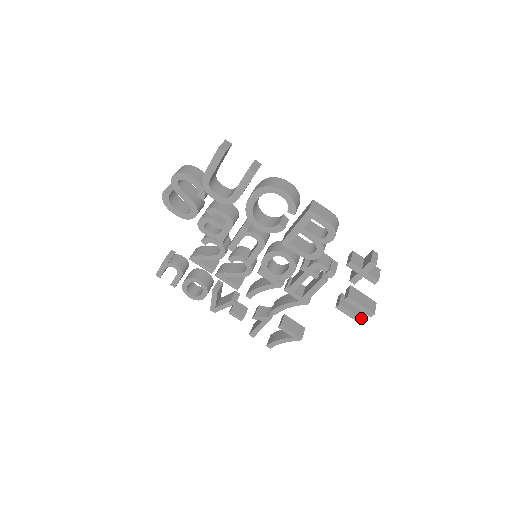
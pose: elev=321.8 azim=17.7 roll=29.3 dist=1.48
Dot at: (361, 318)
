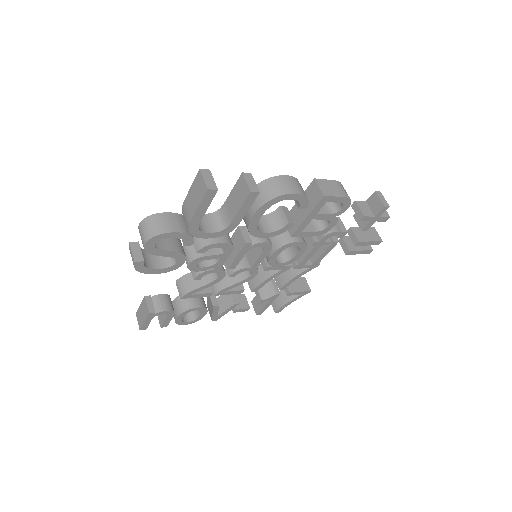
Dot at: (369, 250)
